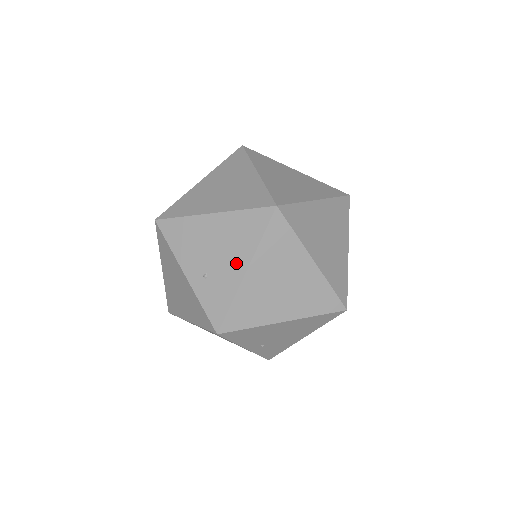
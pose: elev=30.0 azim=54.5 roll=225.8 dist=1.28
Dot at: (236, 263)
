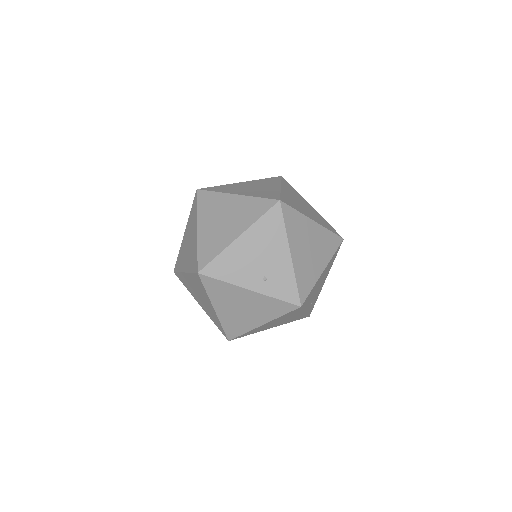
Dot at: (280, 254)
